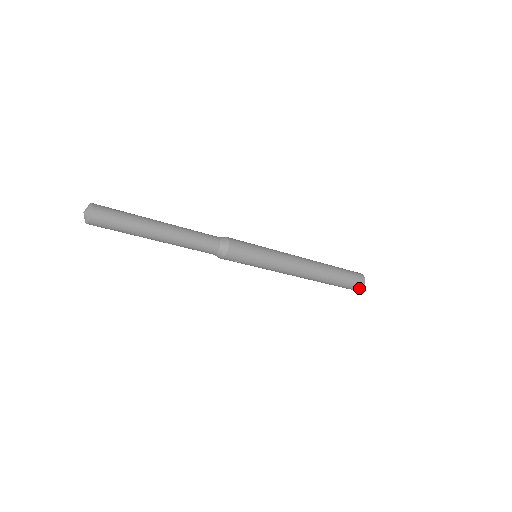
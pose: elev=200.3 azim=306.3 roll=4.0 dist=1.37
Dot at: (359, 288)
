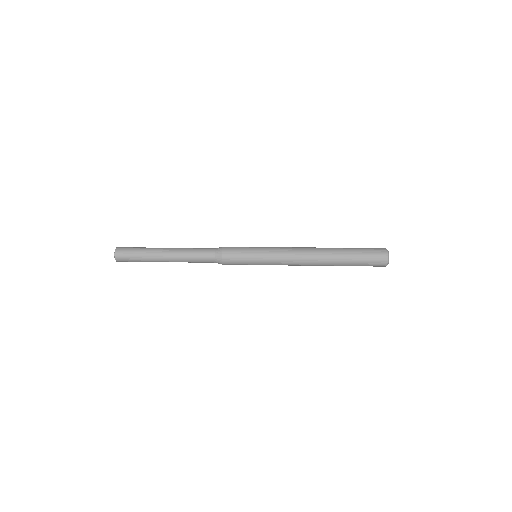
Dot at: occluded
